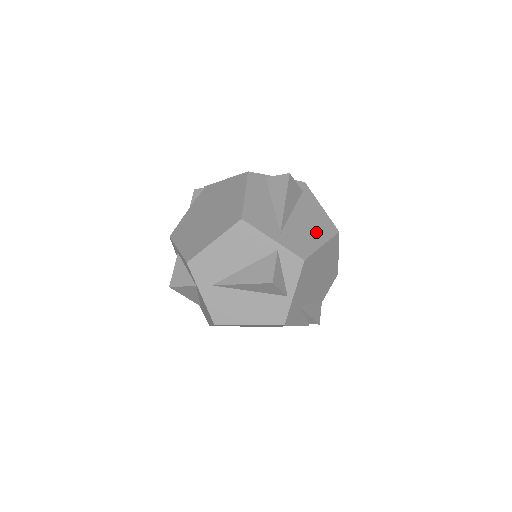
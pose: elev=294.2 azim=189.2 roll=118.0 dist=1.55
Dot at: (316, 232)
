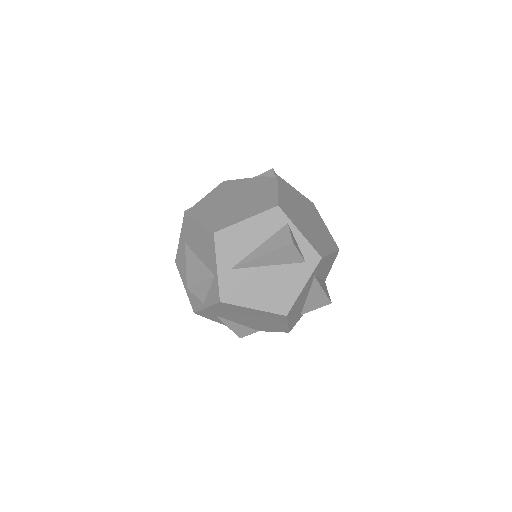
Dot at: (264, 297)
